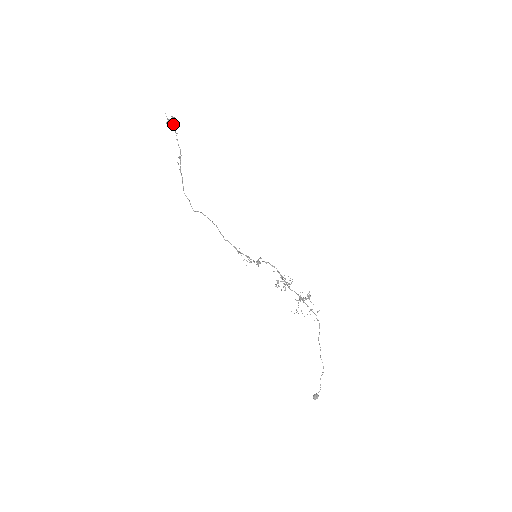
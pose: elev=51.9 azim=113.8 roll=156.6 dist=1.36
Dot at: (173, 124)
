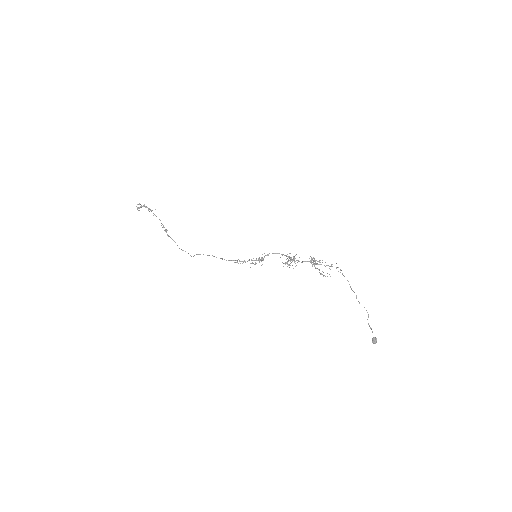
Dot at: (145, 207)
